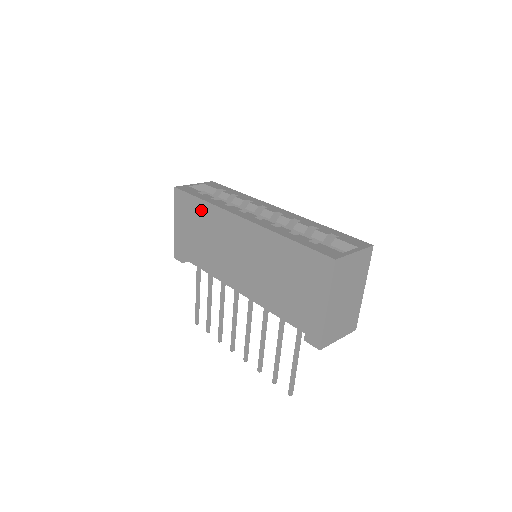
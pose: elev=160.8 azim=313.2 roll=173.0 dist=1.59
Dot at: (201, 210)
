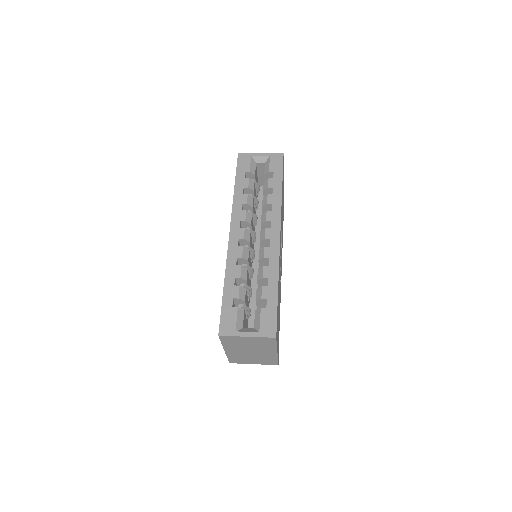
Dot at: occluded
